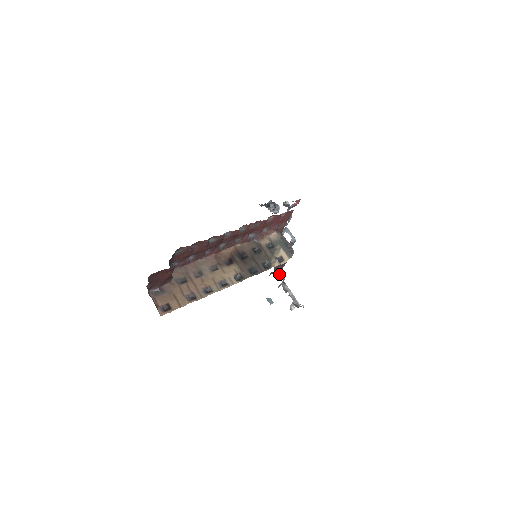
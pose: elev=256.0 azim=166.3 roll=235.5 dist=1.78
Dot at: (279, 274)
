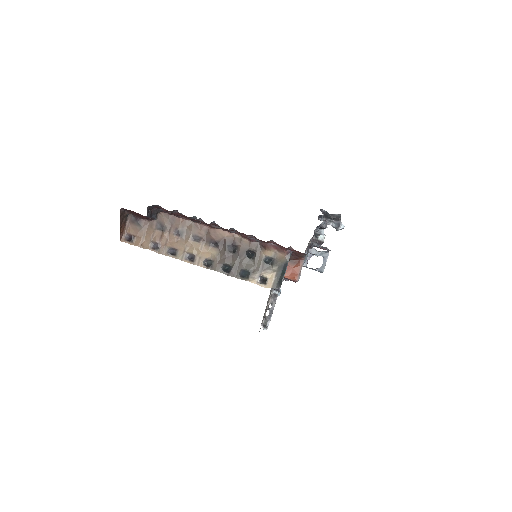
Dot at: occluded
